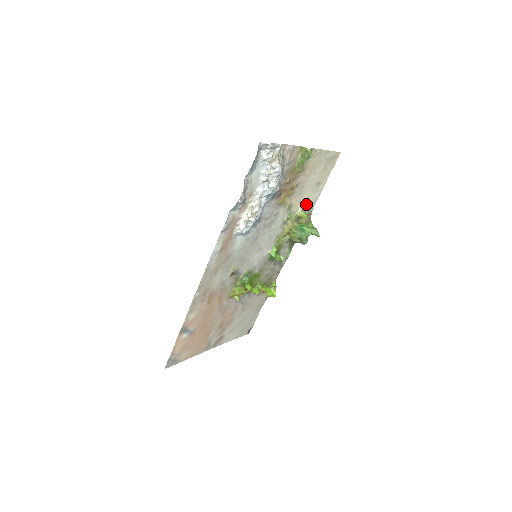
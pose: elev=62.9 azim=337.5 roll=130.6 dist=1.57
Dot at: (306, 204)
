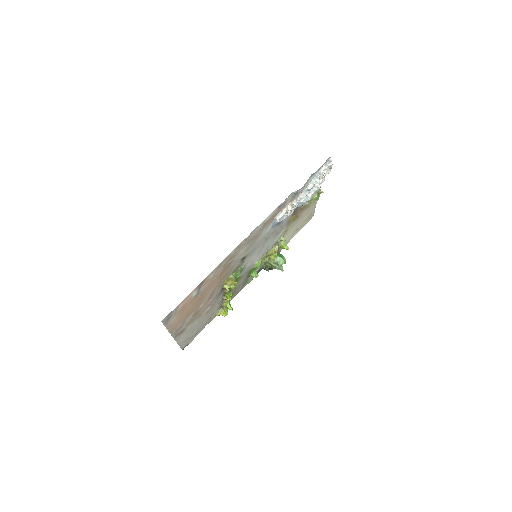
Dot at: occluded
